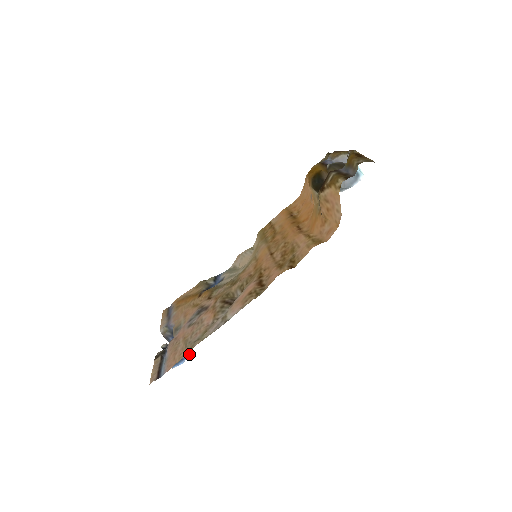
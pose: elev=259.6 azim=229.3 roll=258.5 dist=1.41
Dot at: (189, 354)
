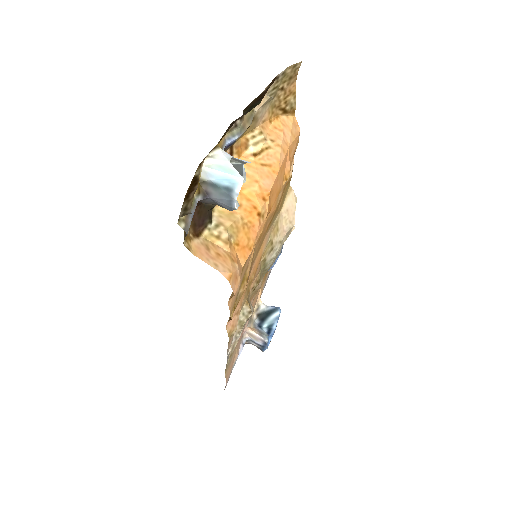
Dot at: (265, 343)
